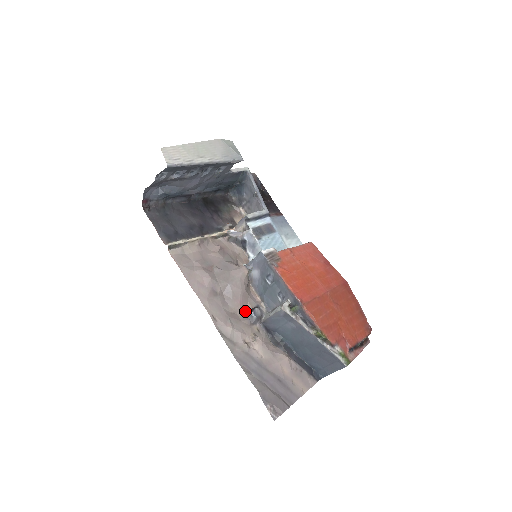
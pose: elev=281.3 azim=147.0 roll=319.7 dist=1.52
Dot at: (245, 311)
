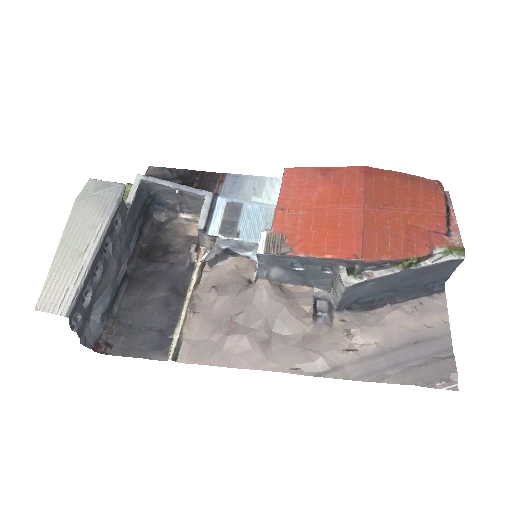
Dot at: (310, 320)
